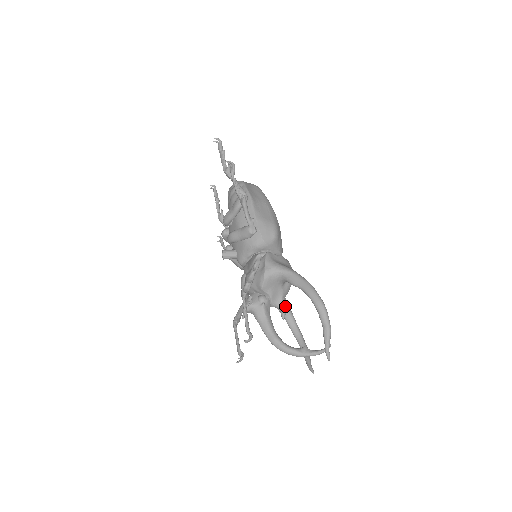
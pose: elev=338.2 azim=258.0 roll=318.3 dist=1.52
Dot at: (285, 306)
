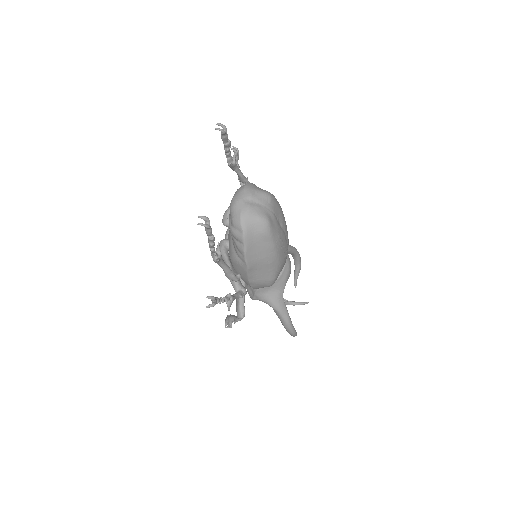
Dot at: occluded
